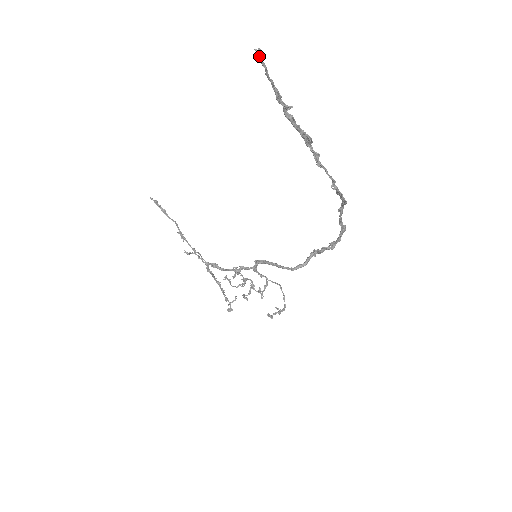
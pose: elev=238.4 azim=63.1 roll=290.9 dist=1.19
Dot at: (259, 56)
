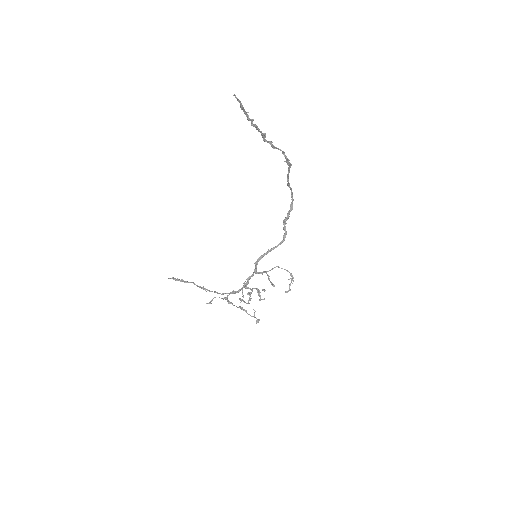
Dot at: (236, 97)
